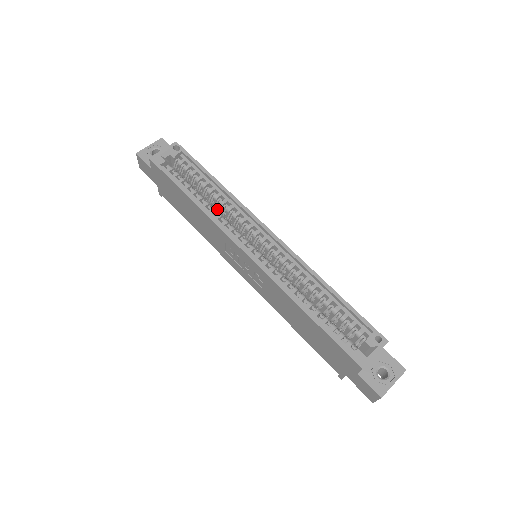
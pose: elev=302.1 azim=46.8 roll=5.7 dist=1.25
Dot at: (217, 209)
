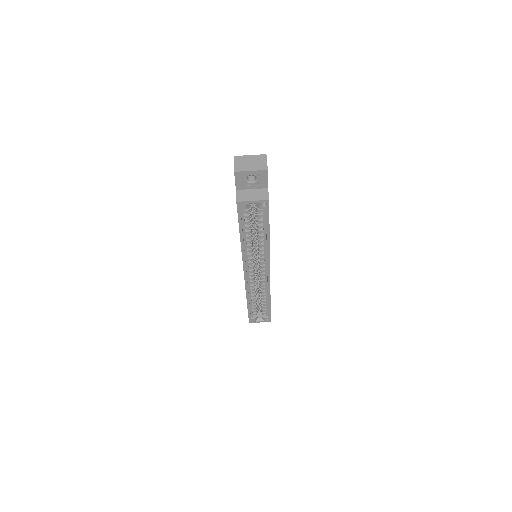
Dot at: (256, 238)
